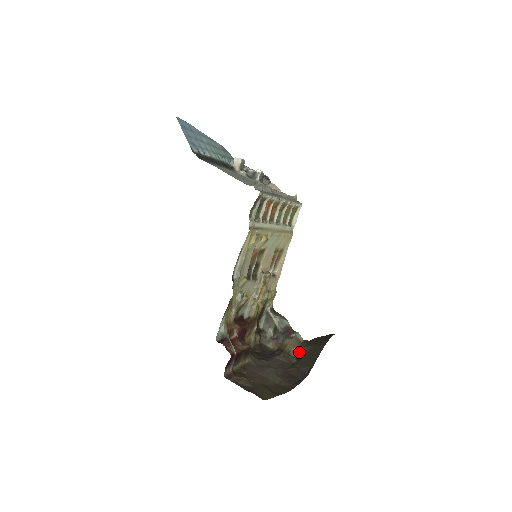
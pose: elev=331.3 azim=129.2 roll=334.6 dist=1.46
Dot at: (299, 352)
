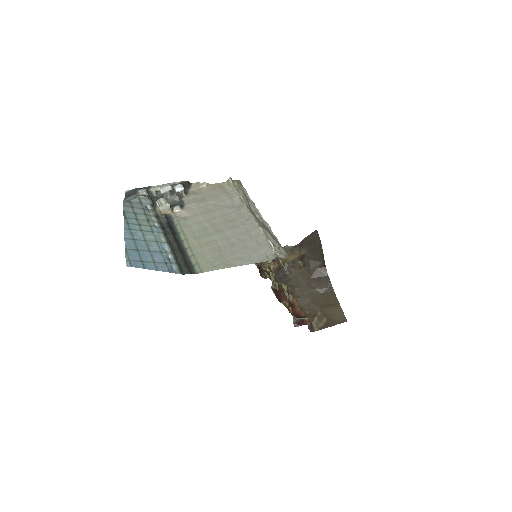
Dot at: (299, 256)
